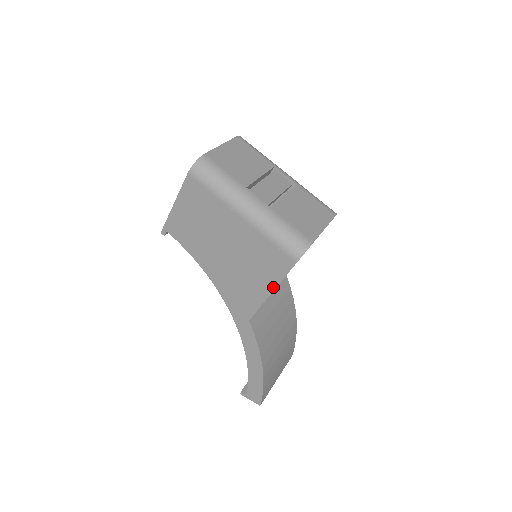
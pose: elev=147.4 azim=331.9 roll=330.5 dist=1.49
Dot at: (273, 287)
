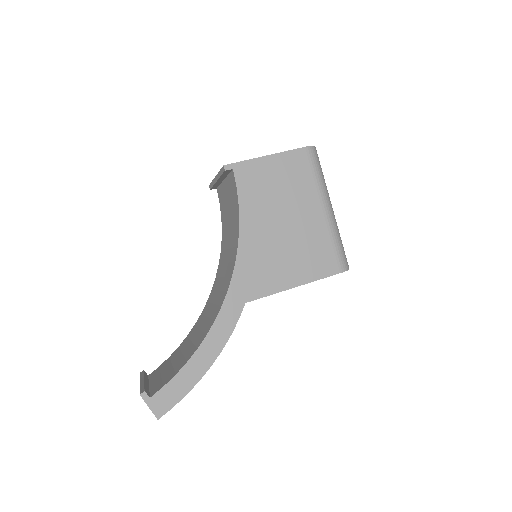
Dot at: (302, 282)
